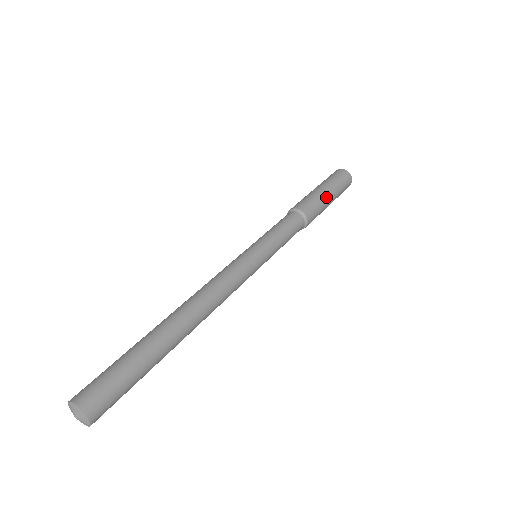
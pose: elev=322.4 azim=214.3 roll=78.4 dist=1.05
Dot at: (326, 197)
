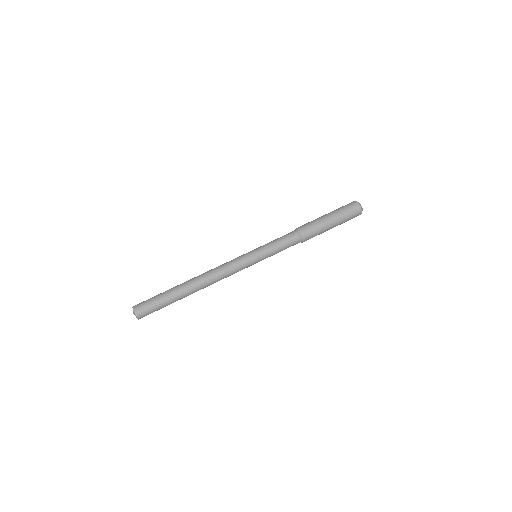
Dot at: occluded
